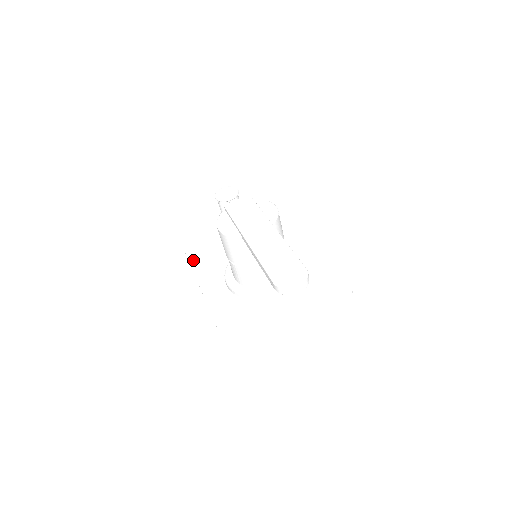
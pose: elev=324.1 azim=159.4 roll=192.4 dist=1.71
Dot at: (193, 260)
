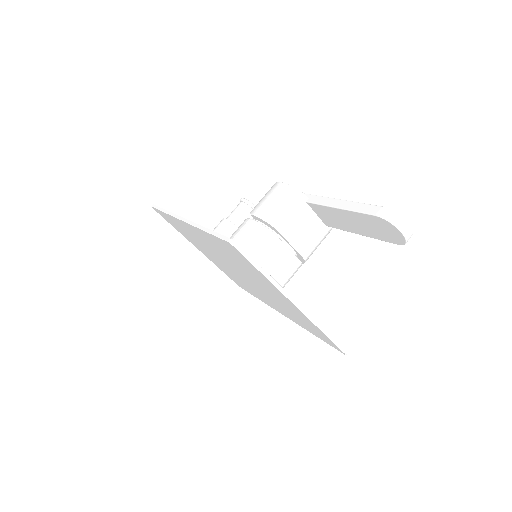
Dot at: occluded
